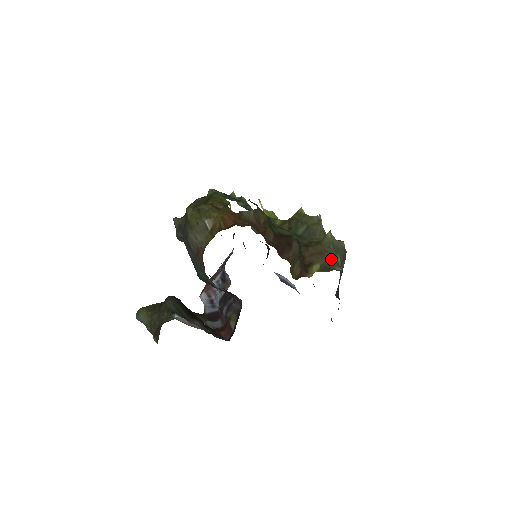
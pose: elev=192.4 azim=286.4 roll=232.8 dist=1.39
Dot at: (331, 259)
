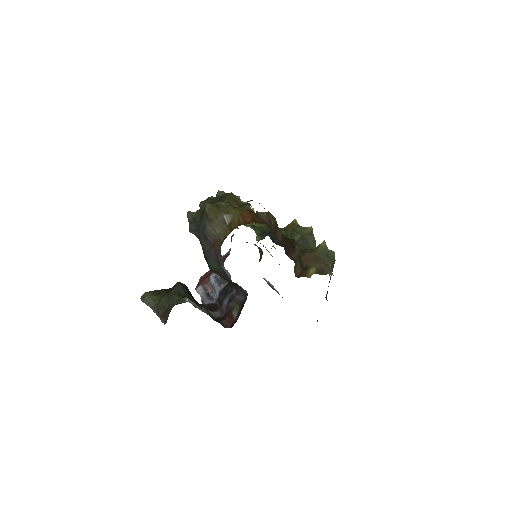
Dot at: (325, 265)
